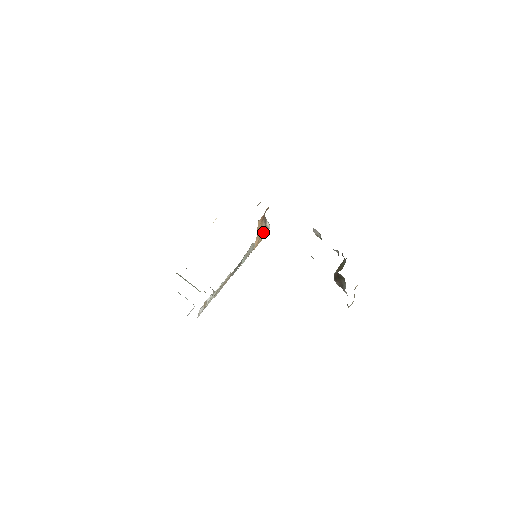
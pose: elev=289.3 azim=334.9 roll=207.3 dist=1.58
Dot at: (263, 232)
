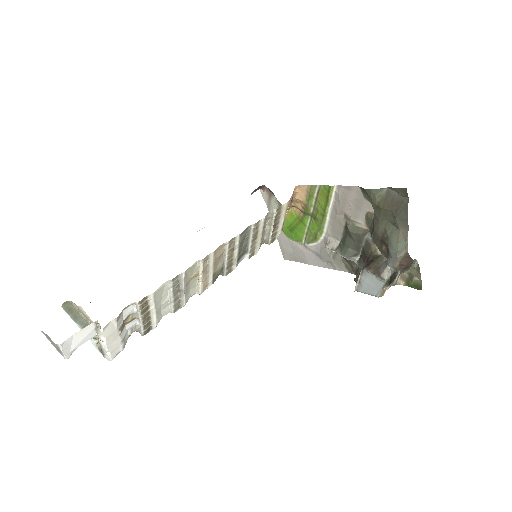
Dot at: occluded
